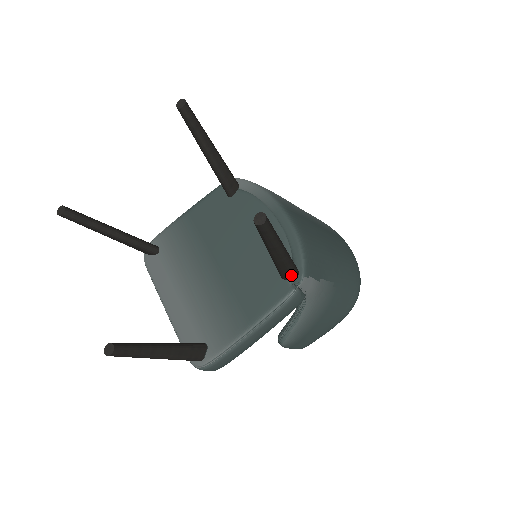
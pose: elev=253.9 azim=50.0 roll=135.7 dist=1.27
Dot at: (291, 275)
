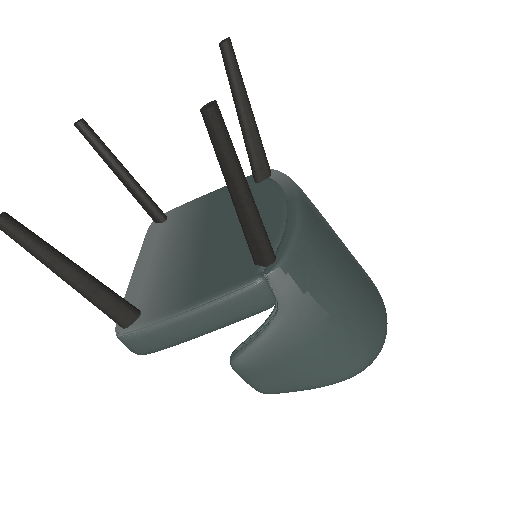
Dot at: (262, 255)
